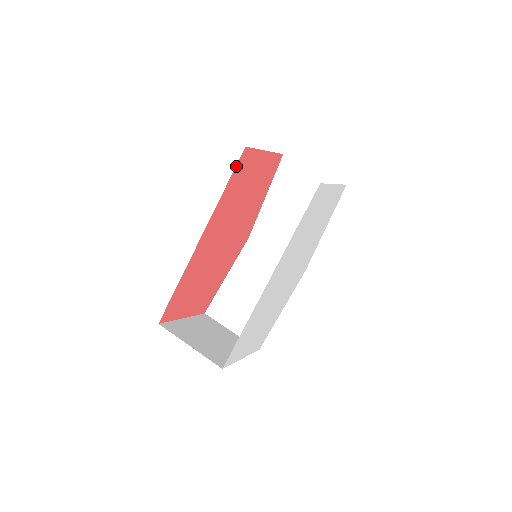
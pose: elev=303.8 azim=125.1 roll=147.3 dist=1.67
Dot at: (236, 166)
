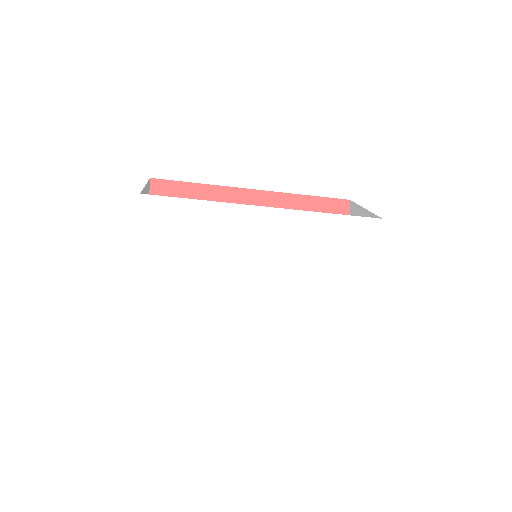
Dot at: (330, 199)
